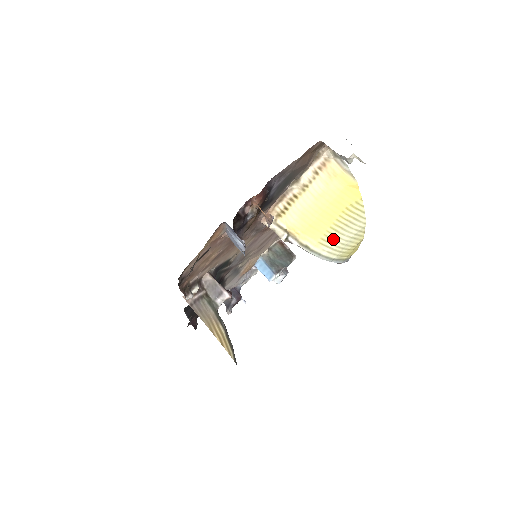
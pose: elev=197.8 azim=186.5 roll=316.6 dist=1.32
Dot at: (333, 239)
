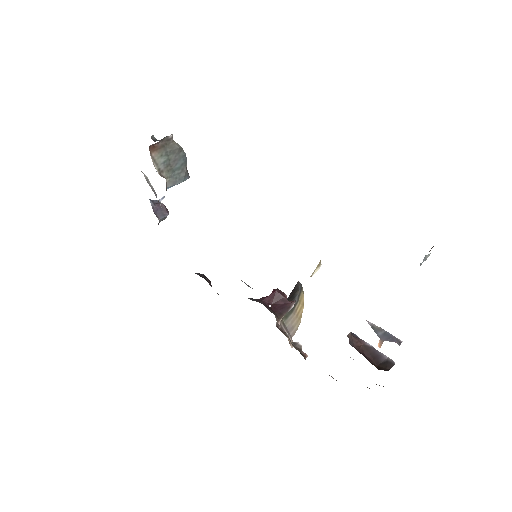
Dot at: occluded
